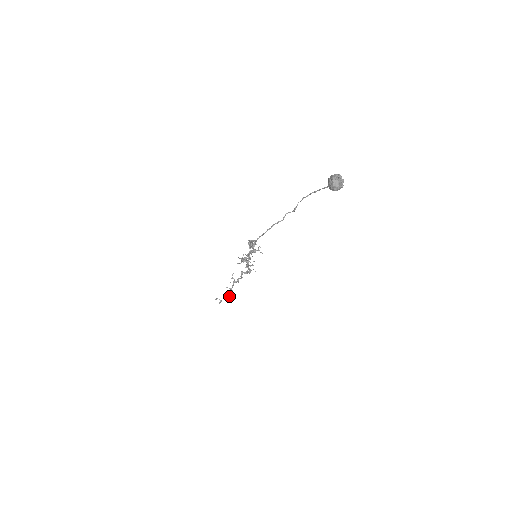
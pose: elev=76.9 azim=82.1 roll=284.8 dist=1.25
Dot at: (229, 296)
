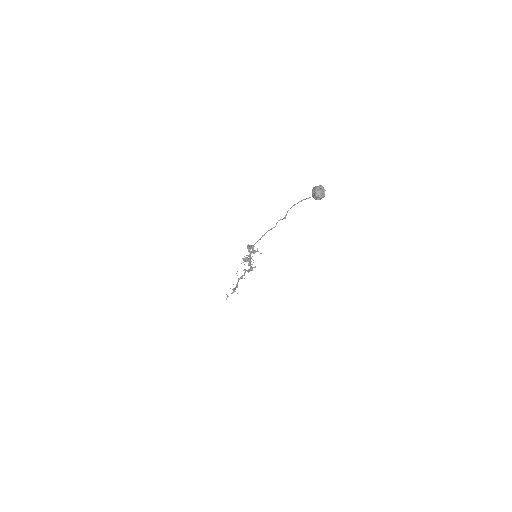
Dot at: (235, 291)
